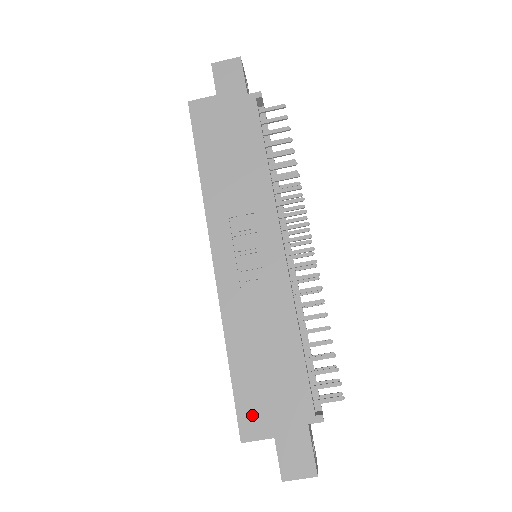
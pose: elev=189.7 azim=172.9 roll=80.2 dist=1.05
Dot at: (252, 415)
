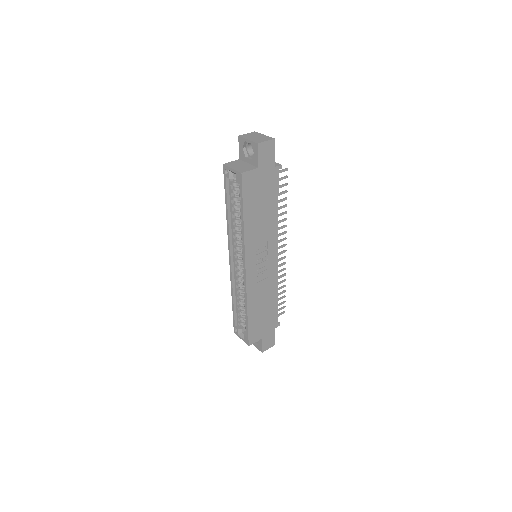
Dot at: (255, 334)
